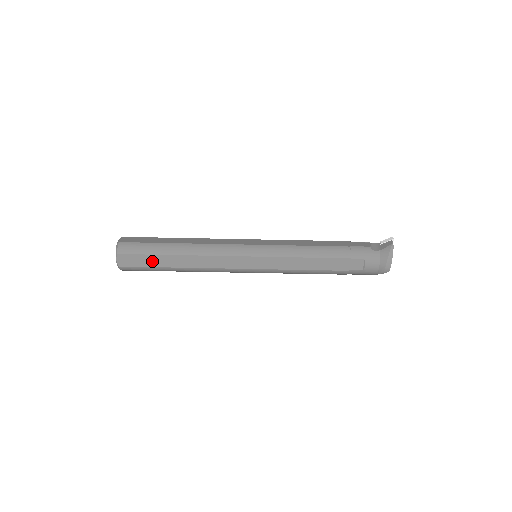
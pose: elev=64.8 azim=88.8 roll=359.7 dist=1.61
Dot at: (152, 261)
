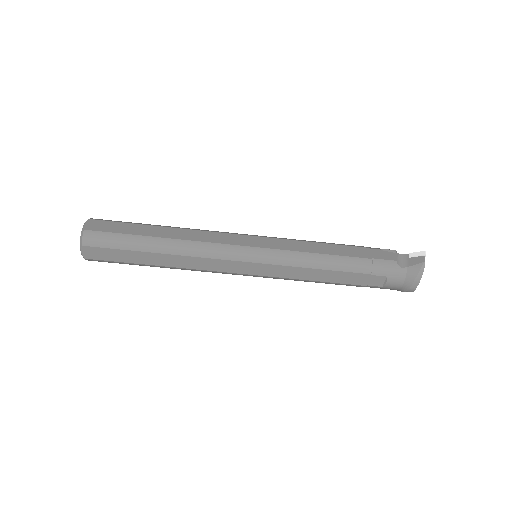
Dot at: (126, 256)
